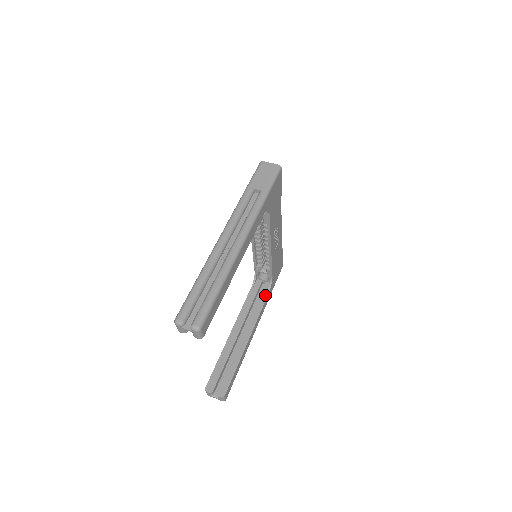
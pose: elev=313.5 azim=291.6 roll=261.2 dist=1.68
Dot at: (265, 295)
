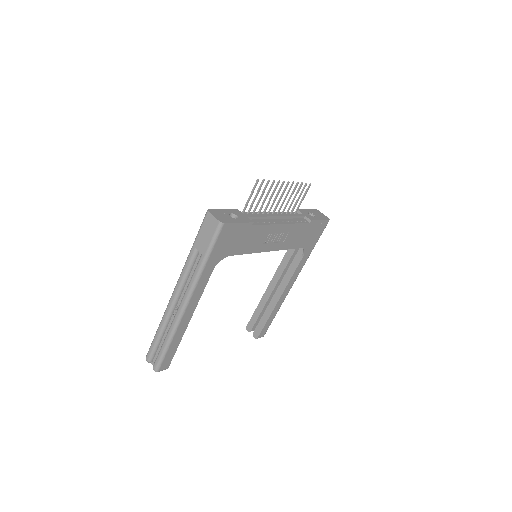
Dot at: (299, 258)
